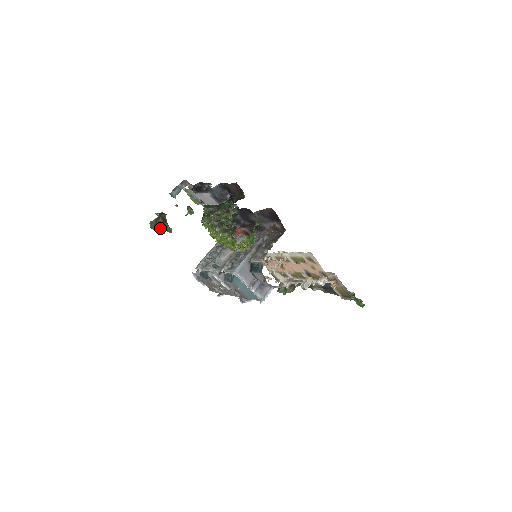
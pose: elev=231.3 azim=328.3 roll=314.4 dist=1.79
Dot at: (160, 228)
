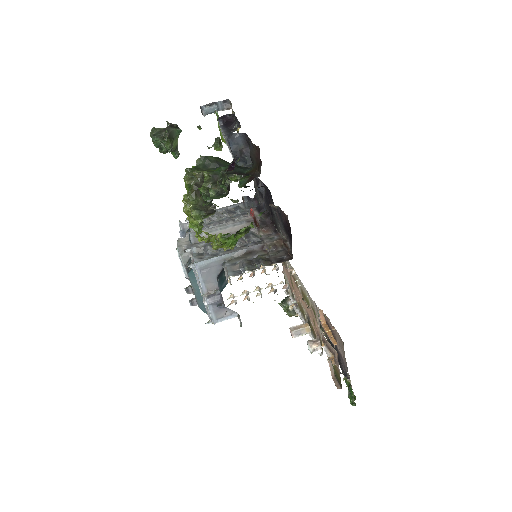
Dot at: (160, 143)
